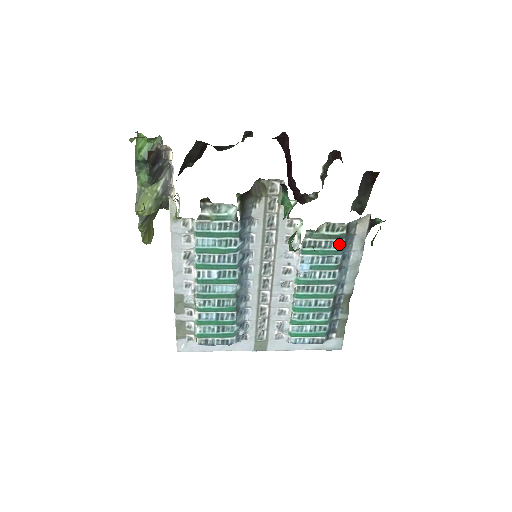
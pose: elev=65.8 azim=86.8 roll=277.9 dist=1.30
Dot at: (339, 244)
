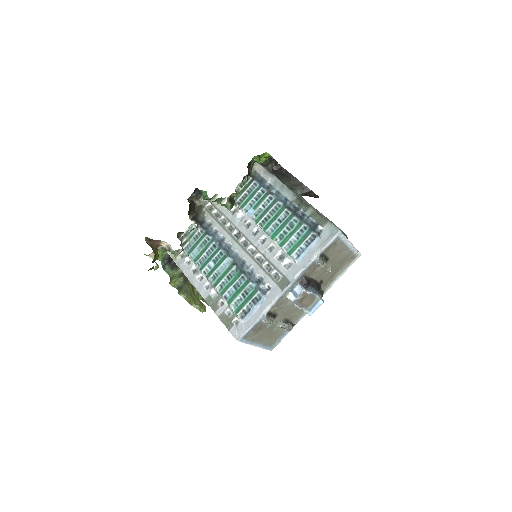
Dot at: (255, 185)
